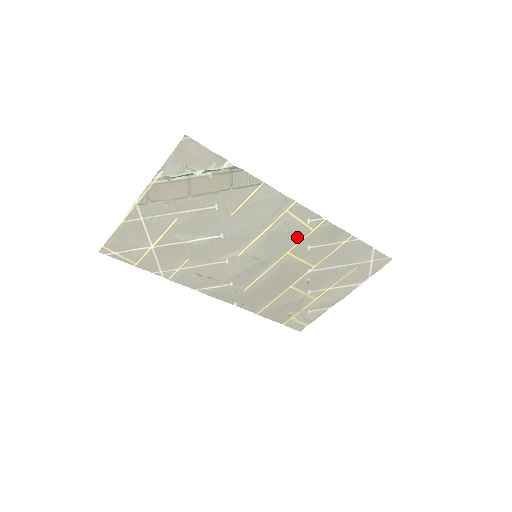
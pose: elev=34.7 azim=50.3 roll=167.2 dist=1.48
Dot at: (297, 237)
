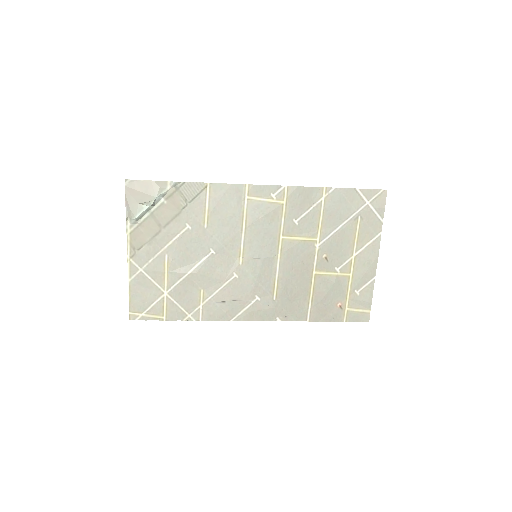
Dot at: (276, 217)
